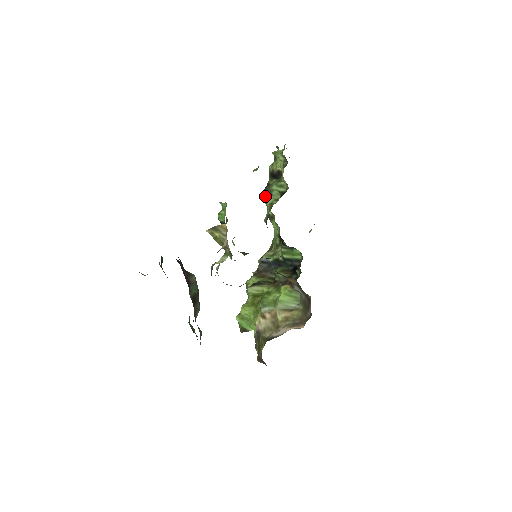
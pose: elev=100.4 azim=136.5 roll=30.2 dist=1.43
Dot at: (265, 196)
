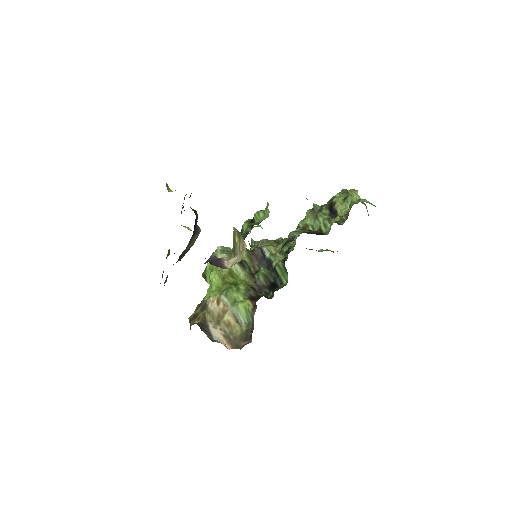
Dot at: (310, 214)
